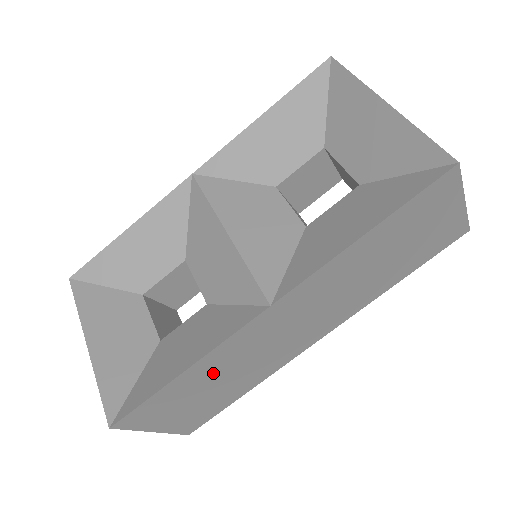
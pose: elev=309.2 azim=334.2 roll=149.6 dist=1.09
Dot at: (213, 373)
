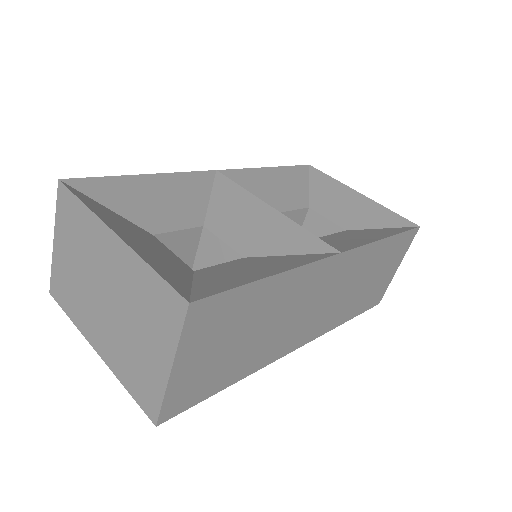
Dot at: (269, 307)
